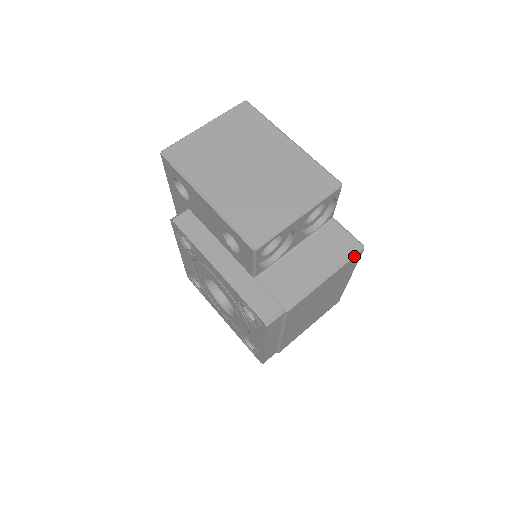
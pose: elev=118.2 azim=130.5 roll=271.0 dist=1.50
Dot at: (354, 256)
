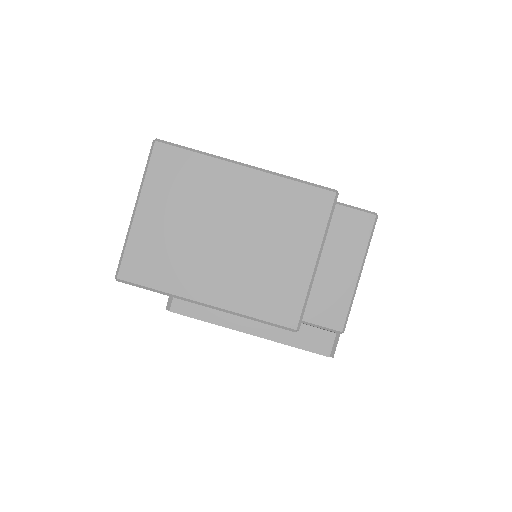
Dot at: occluded
